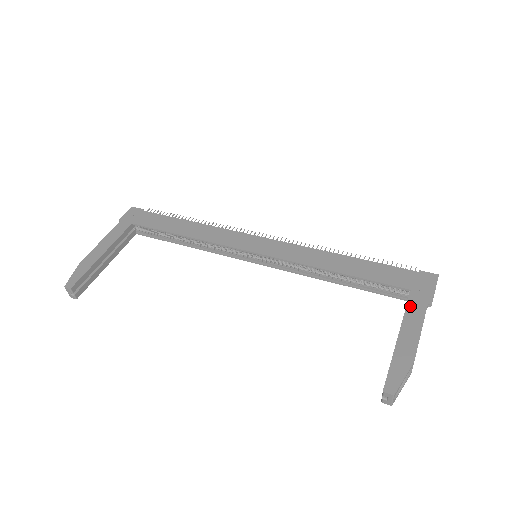
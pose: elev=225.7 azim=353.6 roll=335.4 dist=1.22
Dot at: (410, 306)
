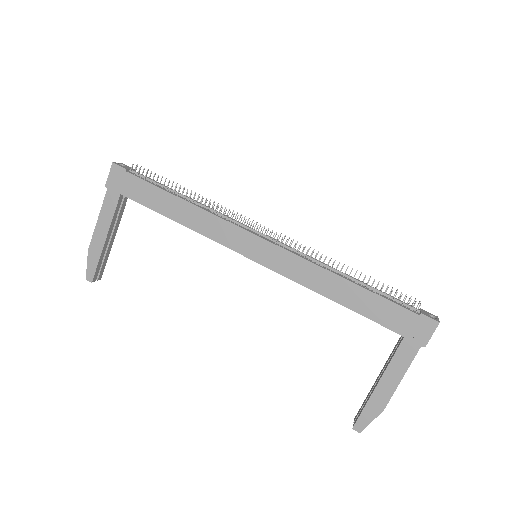
Dot at: (397, 356)
